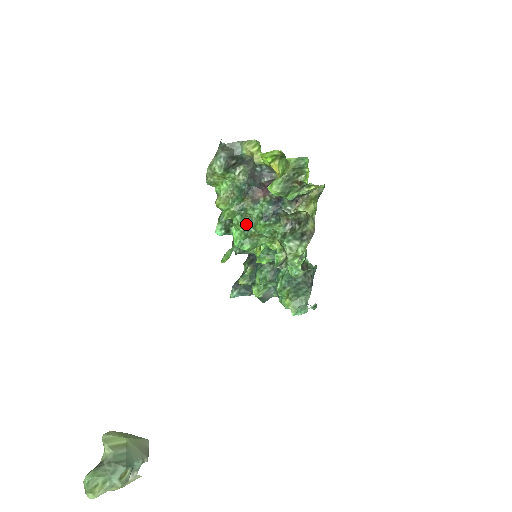
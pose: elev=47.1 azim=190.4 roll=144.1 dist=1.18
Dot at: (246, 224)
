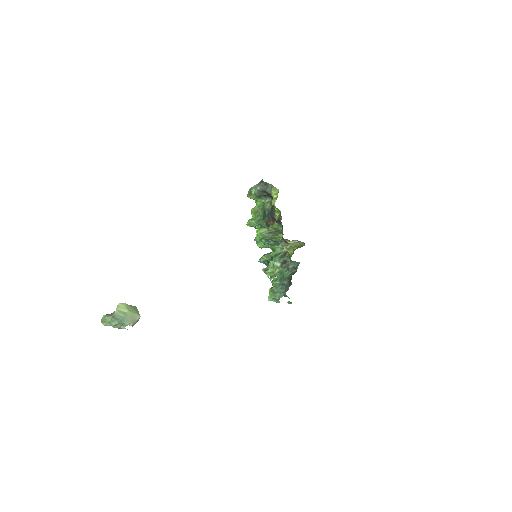
Dot at: occluded
